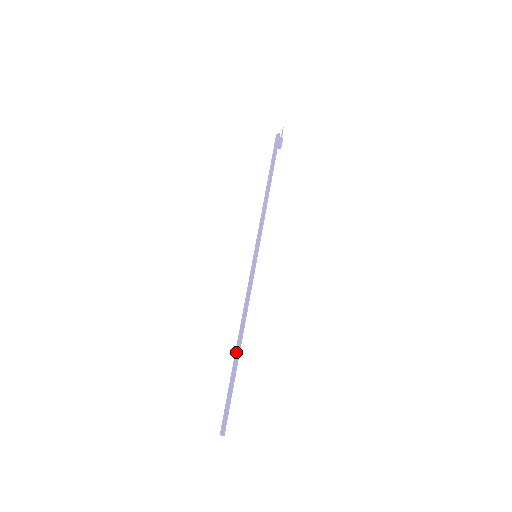
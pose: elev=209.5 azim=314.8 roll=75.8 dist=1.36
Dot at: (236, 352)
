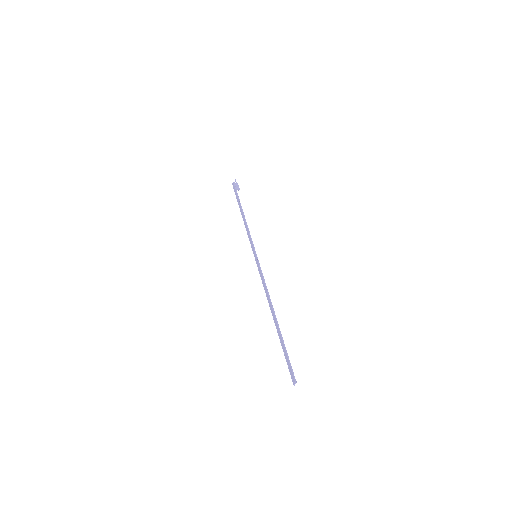
Dot at: (275, 322)
